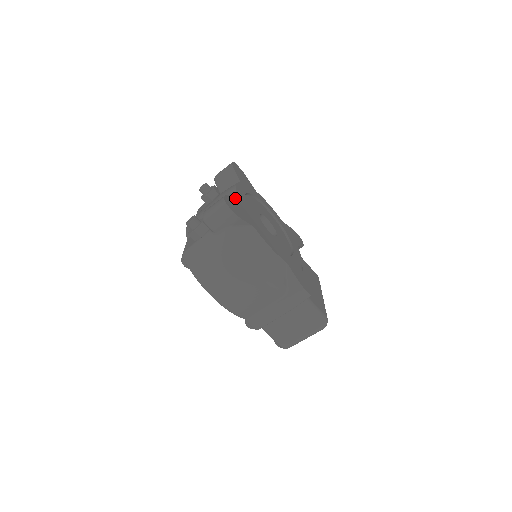
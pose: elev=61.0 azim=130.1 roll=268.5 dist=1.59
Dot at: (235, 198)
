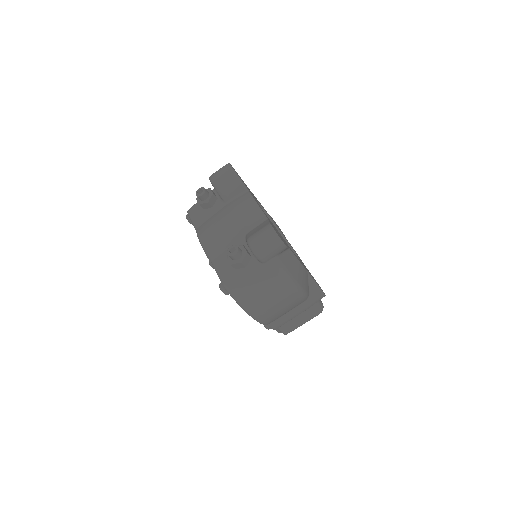
Dot at: (269, 221)
